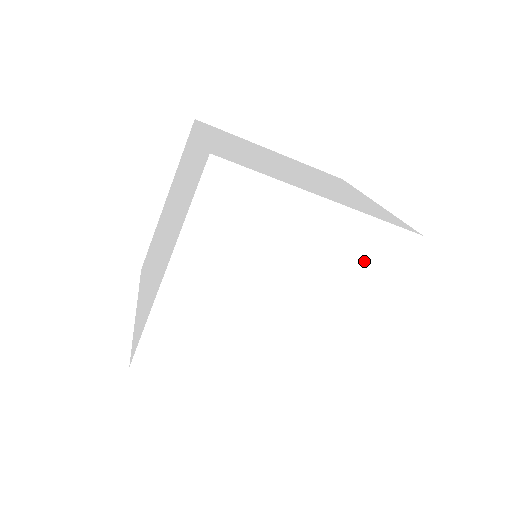
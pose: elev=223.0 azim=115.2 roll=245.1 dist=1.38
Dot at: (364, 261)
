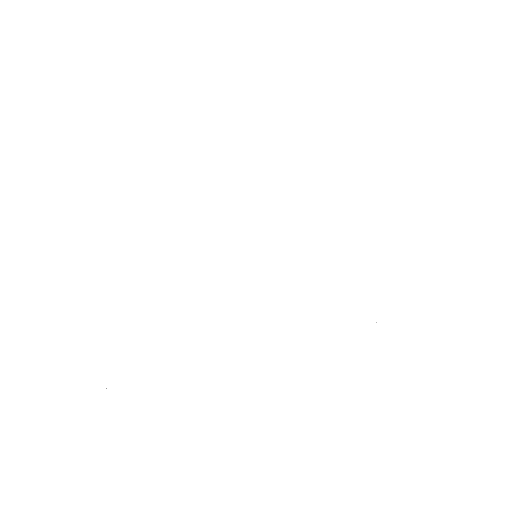
Dot at: occluded
